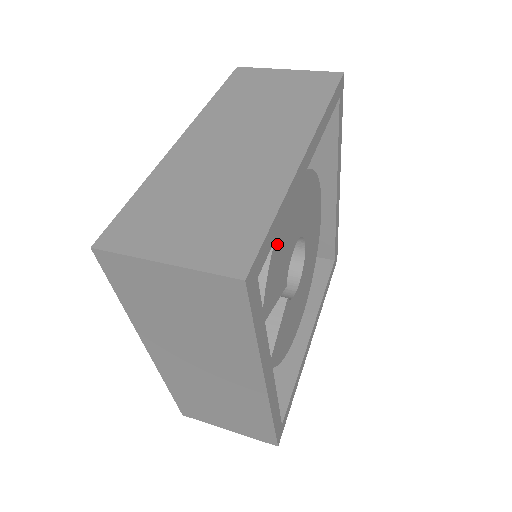
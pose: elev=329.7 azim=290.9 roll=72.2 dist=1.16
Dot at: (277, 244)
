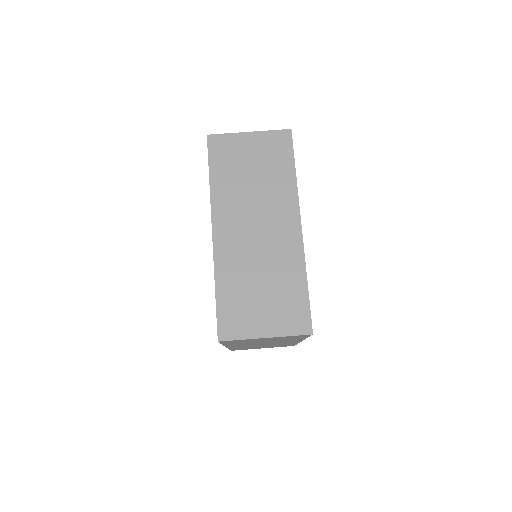
Dot at: occluded
